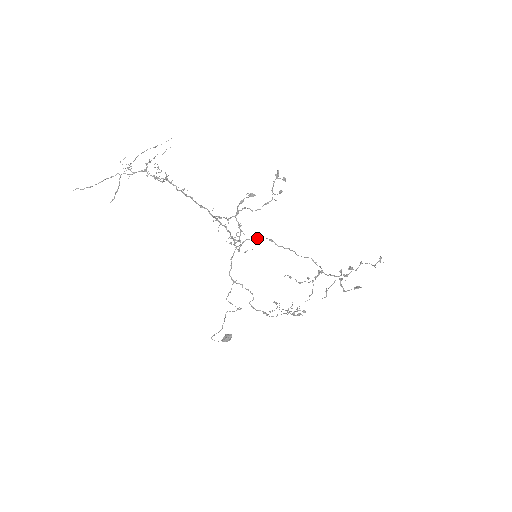
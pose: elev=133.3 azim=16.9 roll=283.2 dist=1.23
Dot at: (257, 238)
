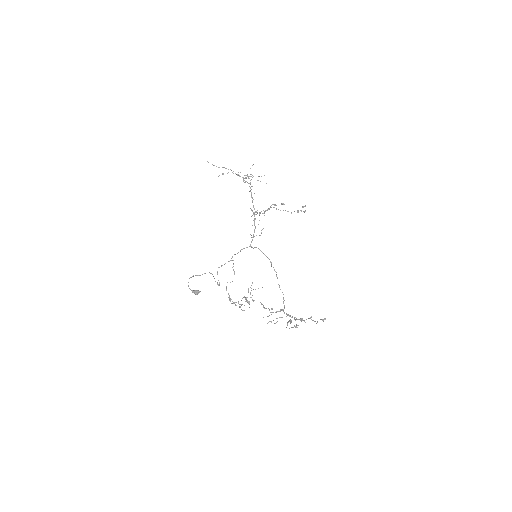
Dot at: occluded
